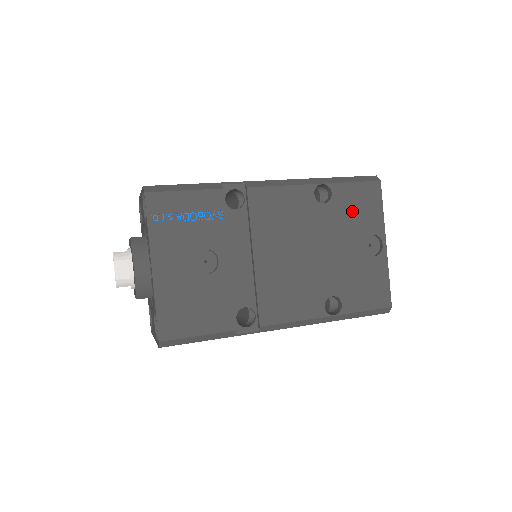
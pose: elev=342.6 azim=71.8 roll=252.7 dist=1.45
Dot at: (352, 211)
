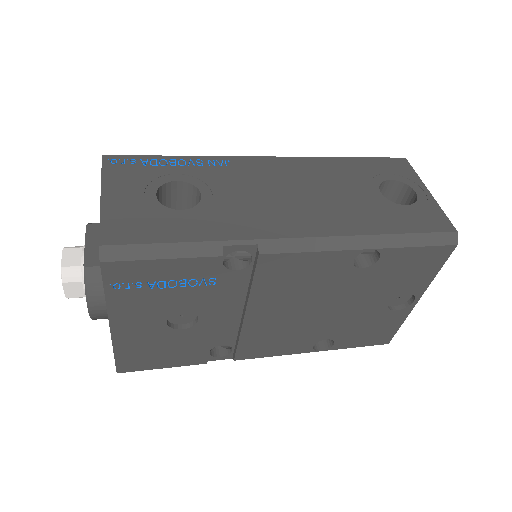
Dot at: (396, 274)
